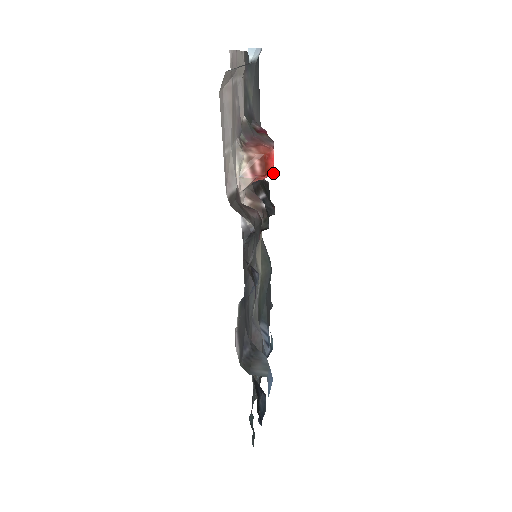
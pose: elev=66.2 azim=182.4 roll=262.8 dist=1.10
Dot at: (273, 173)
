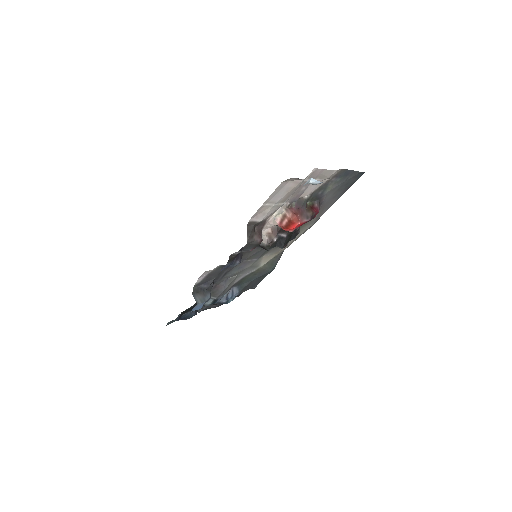
Dot at: occluded
